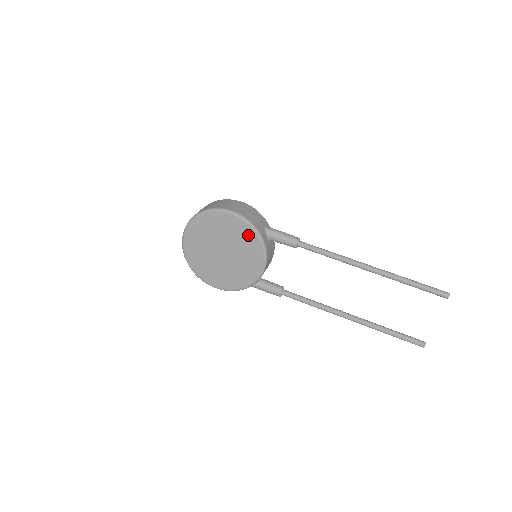
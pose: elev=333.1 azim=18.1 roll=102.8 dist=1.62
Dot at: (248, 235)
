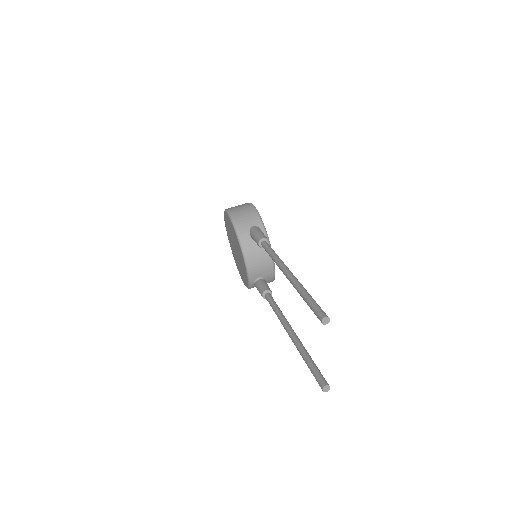
Dot at: (234, 233)
